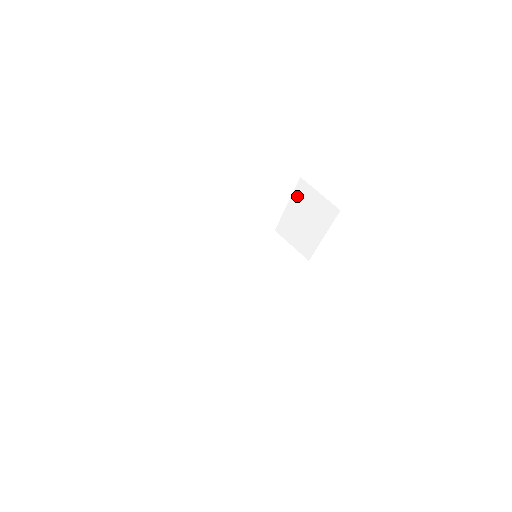
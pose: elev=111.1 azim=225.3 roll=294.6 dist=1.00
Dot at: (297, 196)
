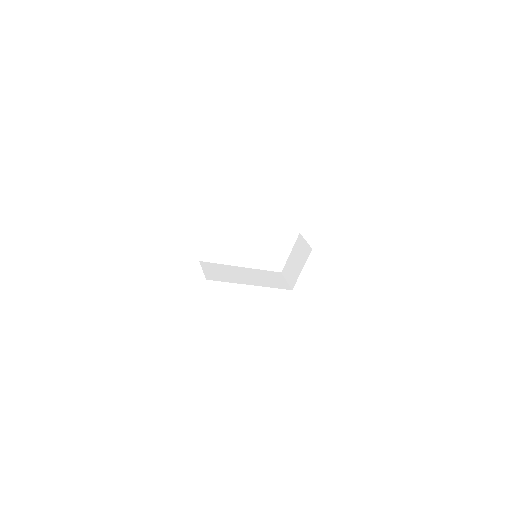
Dot at: (296, 245)
